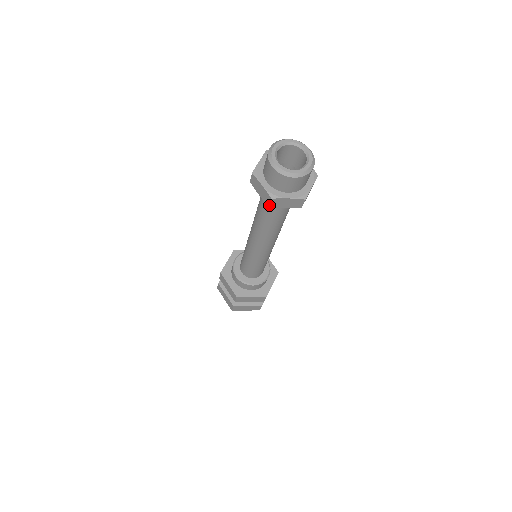
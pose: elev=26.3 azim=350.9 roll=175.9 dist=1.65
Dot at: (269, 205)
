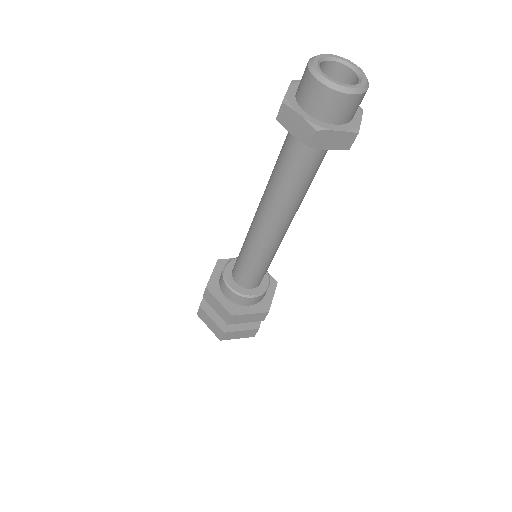
Dot at: (277, 116)
